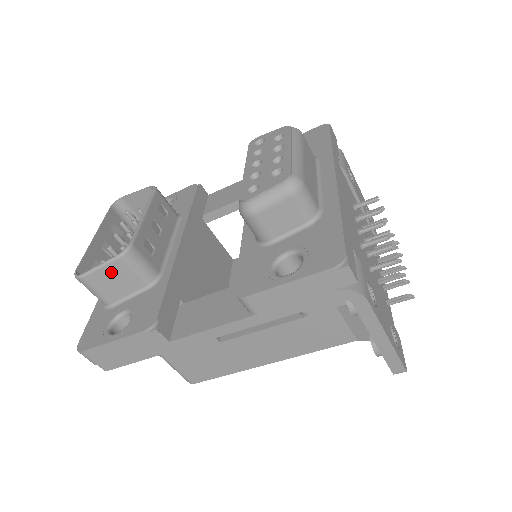
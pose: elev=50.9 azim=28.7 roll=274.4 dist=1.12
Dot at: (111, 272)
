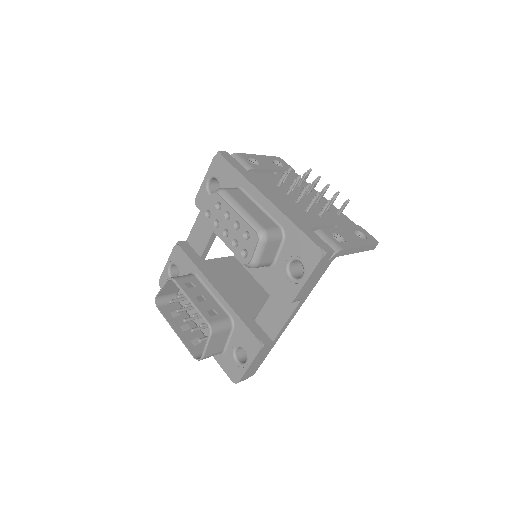
Dot at: (213, 343)
